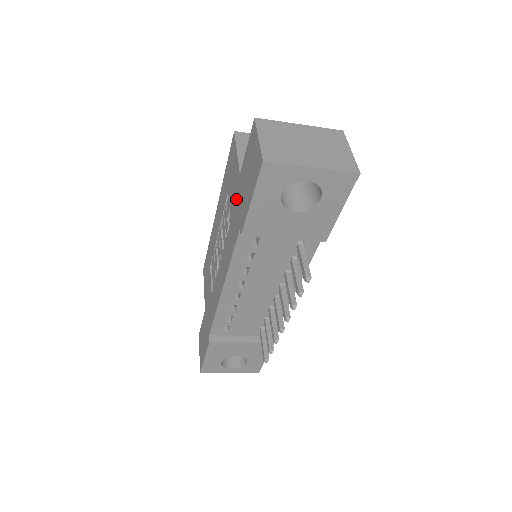
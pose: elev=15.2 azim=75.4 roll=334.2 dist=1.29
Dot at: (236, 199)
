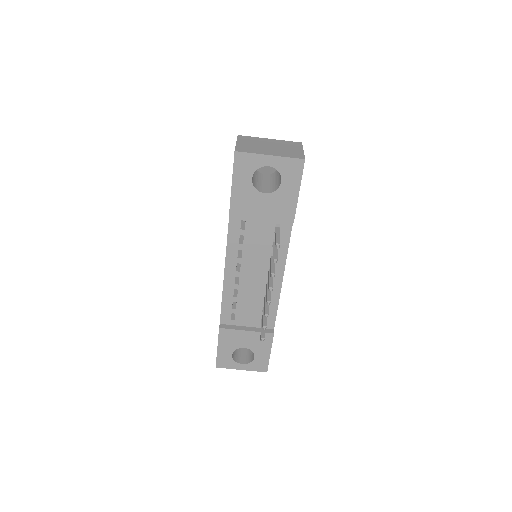
Dot at: occluded
